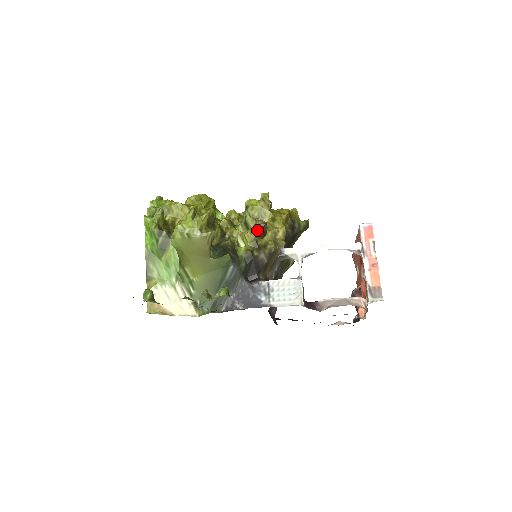
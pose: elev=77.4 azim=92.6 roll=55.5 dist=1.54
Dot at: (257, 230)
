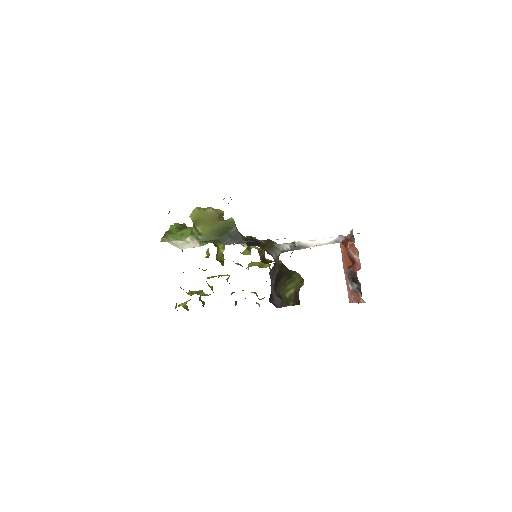
Dot at: occluded
